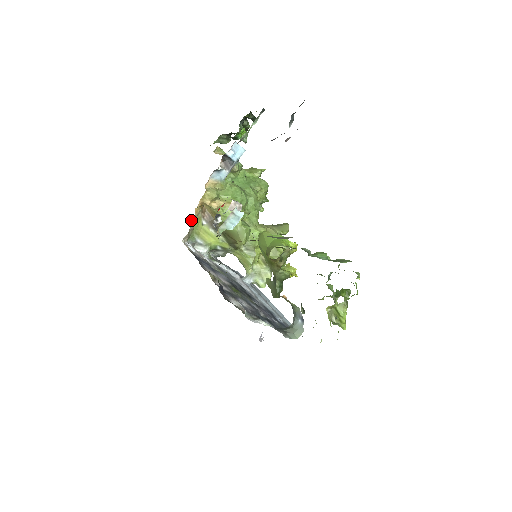
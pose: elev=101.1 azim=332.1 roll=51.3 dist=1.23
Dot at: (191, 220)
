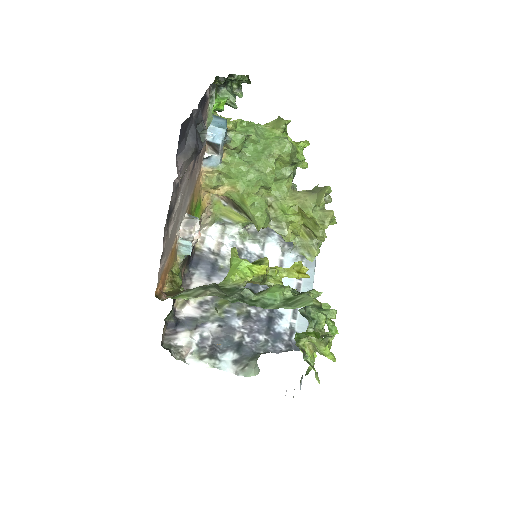
Dot at: (207, 206)
